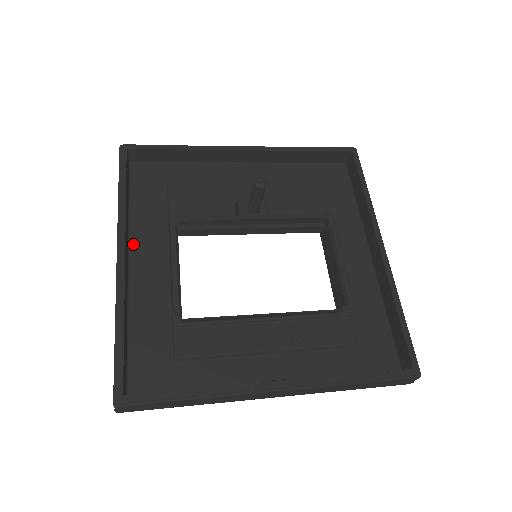
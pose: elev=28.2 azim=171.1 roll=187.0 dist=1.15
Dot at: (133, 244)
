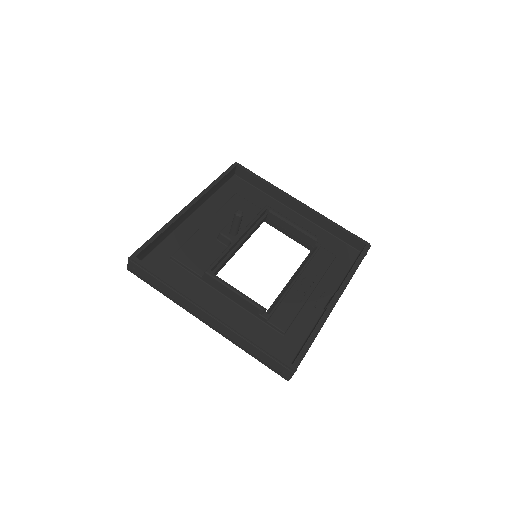
Dot at: occluded
